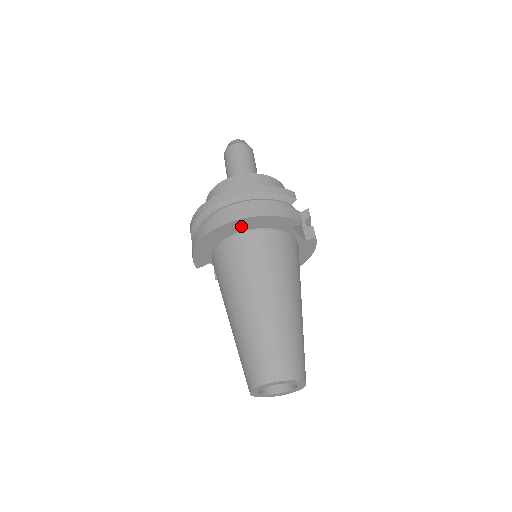
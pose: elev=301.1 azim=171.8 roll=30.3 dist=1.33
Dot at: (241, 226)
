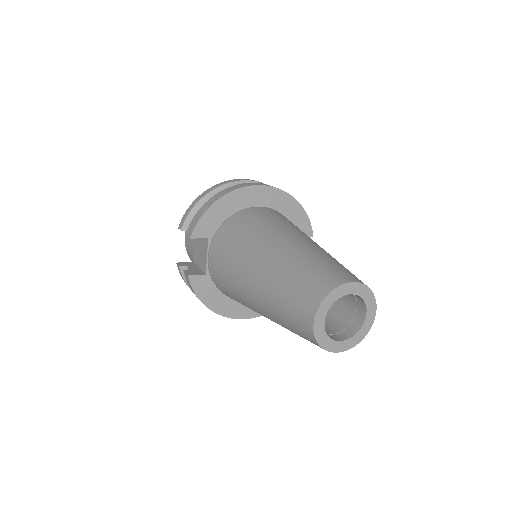
Dot at: (274, 200)
